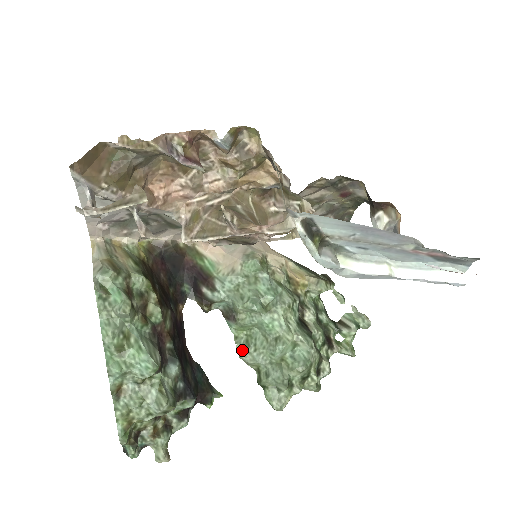
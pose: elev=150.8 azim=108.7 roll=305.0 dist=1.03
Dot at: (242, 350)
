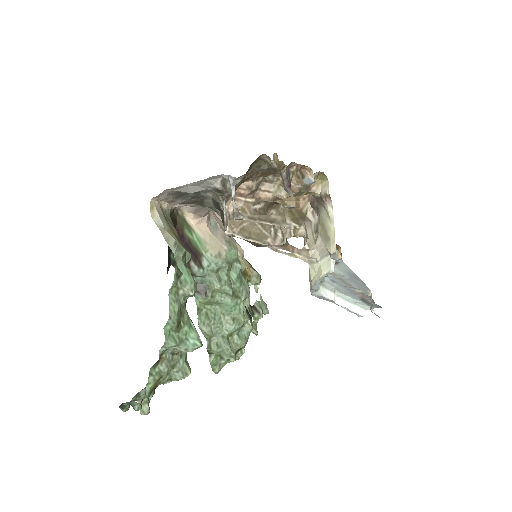
Dot at: (202, 321)
